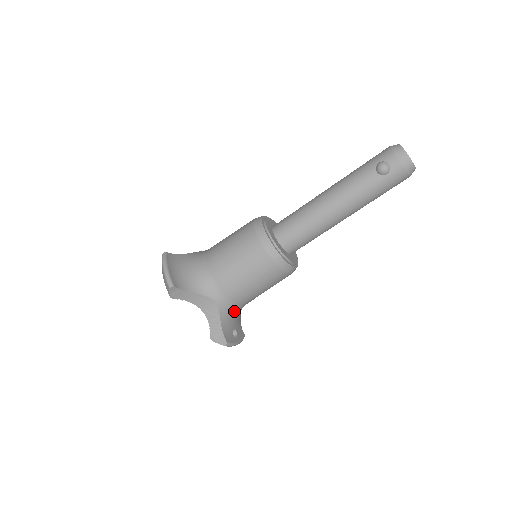
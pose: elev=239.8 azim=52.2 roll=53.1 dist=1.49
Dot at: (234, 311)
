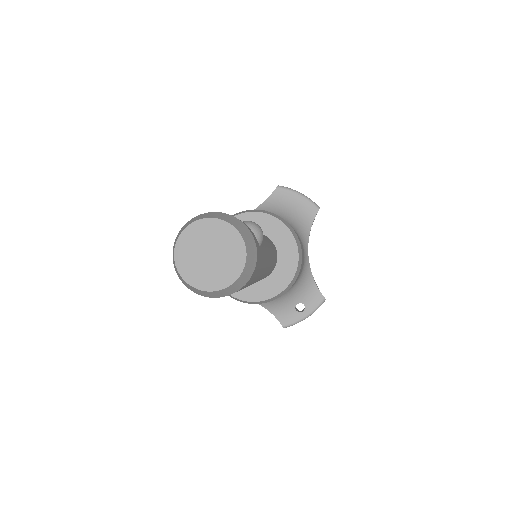
Dot at: occluded
